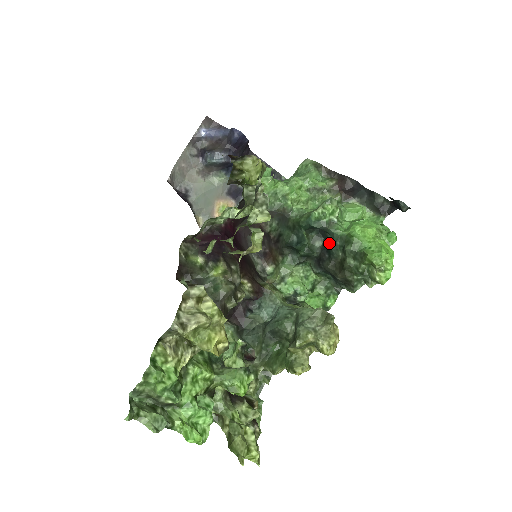
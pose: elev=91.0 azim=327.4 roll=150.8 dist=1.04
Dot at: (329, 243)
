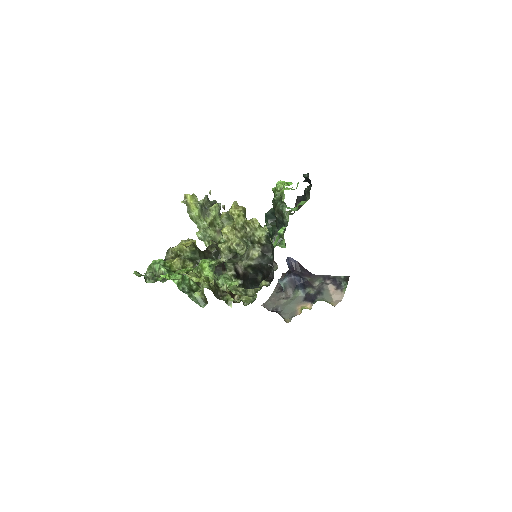
Dot at: occluded
